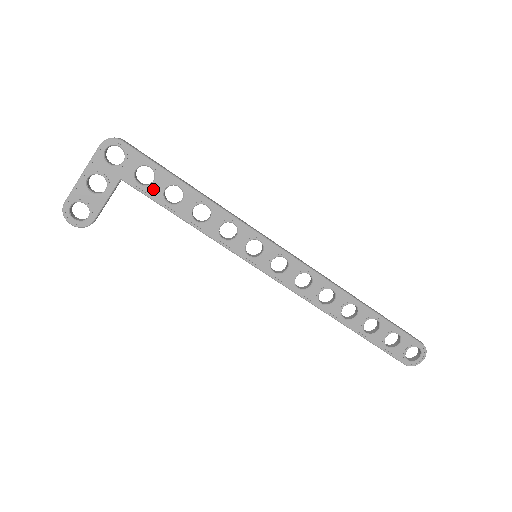
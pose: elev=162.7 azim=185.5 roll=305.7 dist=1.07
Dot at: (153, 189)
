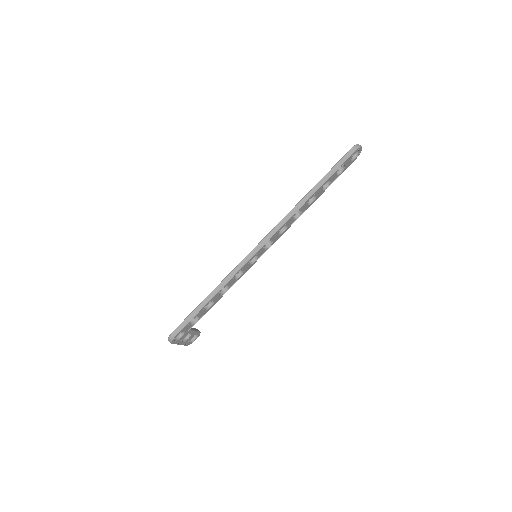
Dot at: (202, 315)
